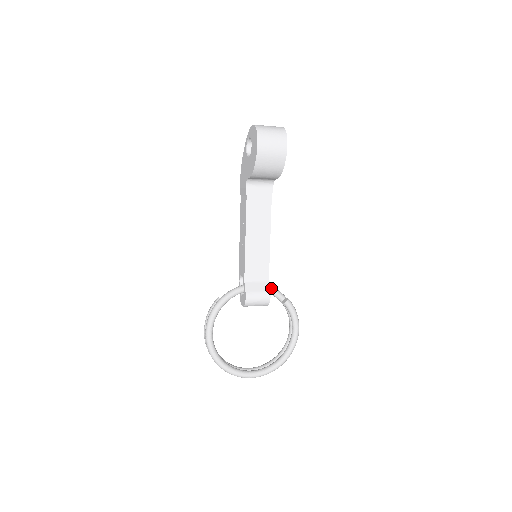
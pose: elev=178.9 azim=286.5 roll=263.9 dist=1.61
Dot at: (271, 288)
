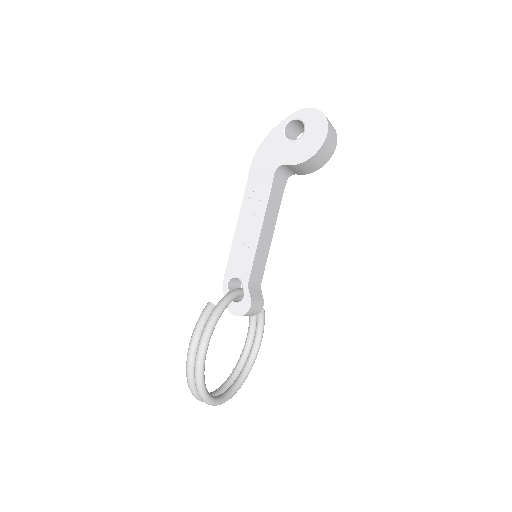
Dot at: occluded
